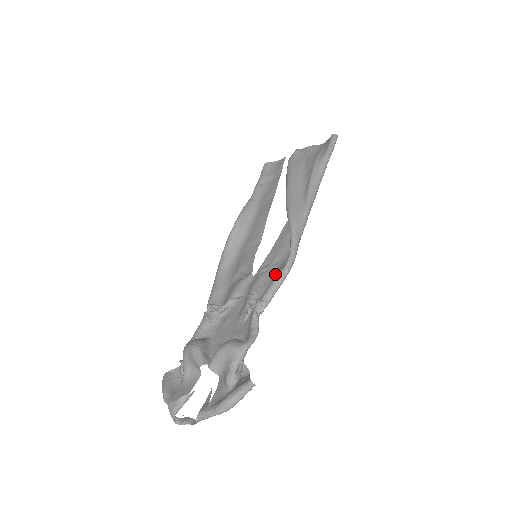
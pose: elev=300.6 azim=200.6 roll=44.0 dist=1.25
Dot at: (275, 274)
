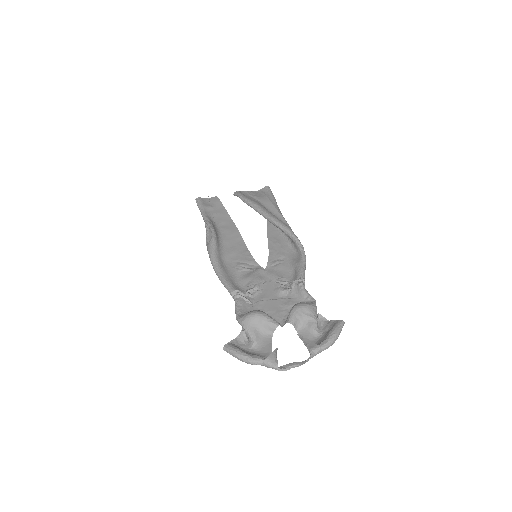
Dot at: (291, 265)
